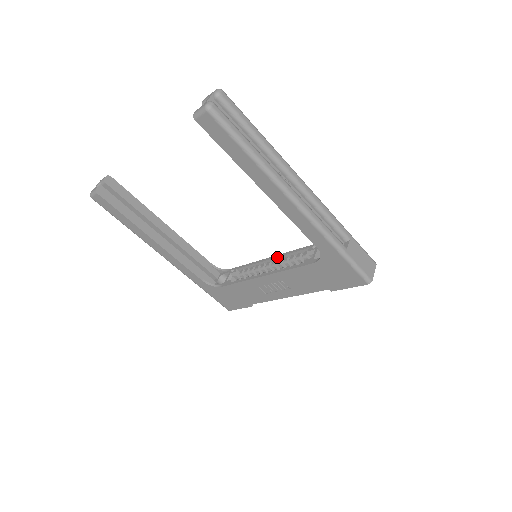
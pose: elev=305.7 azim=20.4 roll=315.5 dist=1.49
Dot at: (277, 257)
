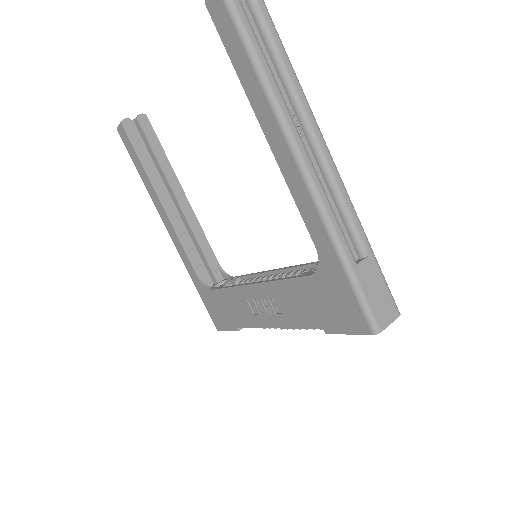
Dot at: (282, 269)
